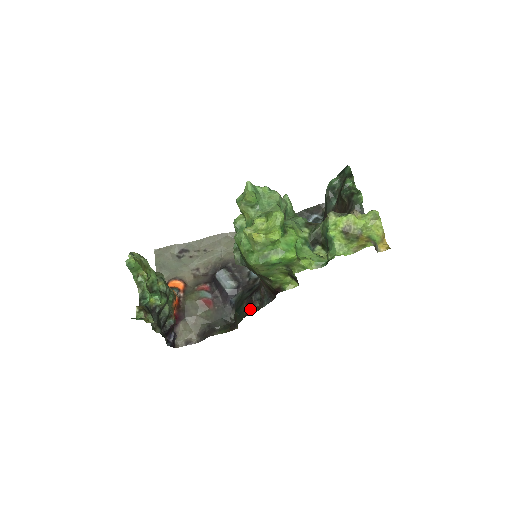
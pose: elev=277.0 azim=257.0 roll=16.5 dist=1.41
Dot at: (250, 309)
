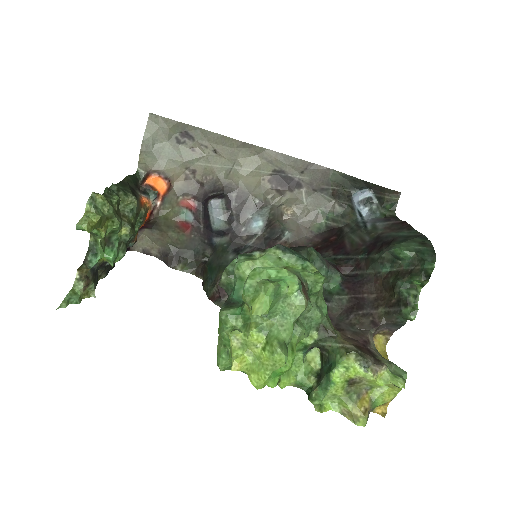
Dot at: (219, 296)
